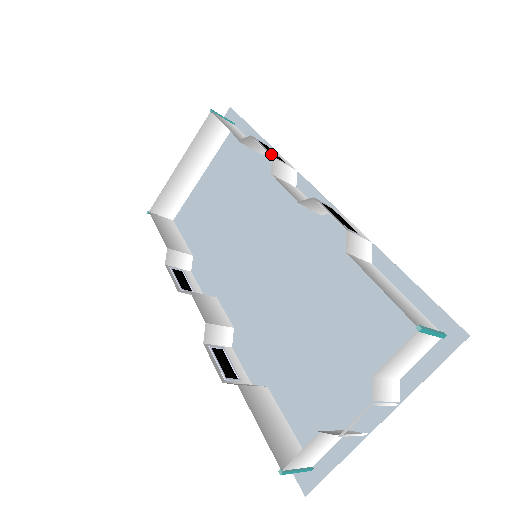
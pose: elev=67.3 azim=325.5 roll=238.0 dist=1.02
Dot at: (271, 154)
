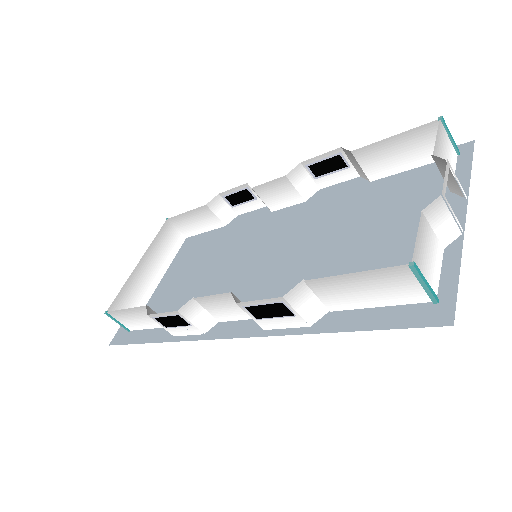
Dot at: (244, 187)
